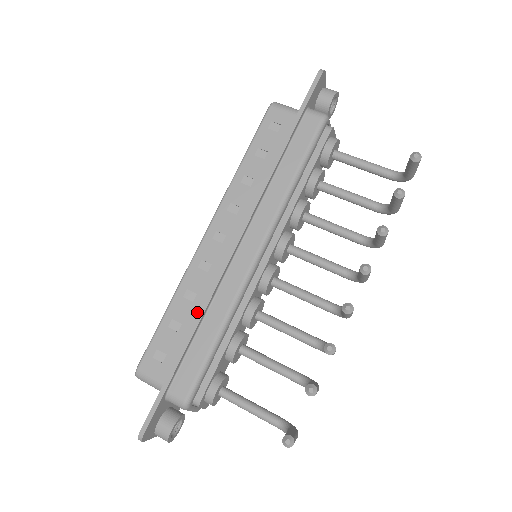
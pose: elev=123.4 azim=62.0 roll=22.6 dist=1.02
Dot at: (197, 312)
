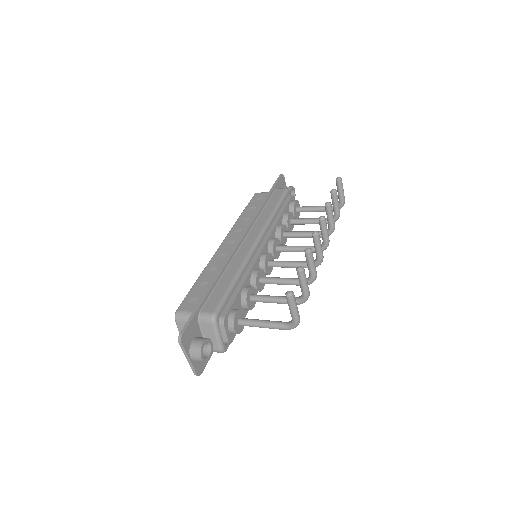
Dot at: occluded
